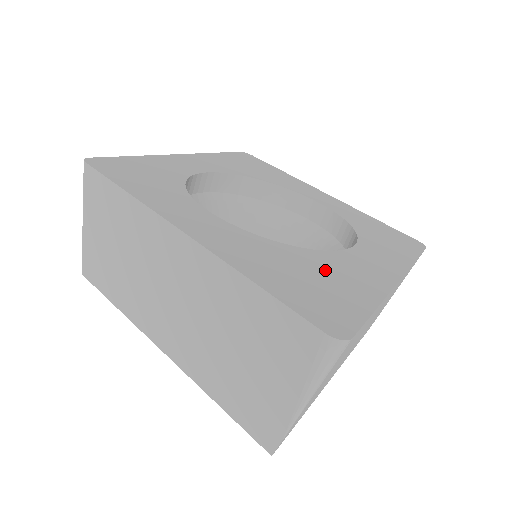
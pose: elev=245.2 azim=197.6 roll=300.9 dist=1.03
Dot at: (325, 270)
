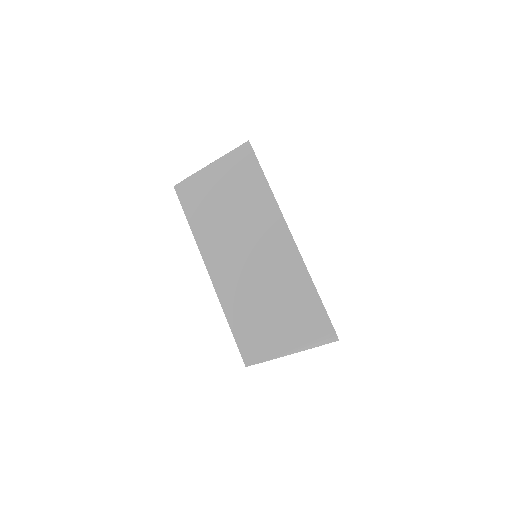
Dot at: occluded
